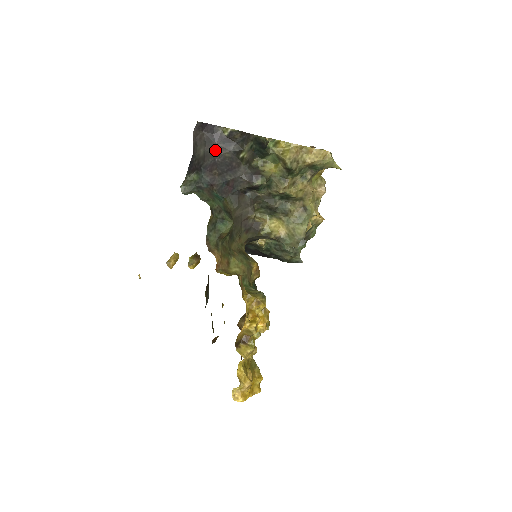
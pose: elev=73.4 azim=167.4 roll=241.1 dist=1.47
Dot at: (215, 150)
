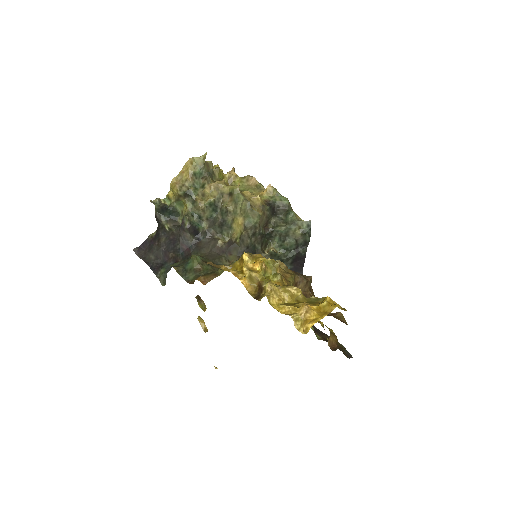
Dot at: (158, 247)
